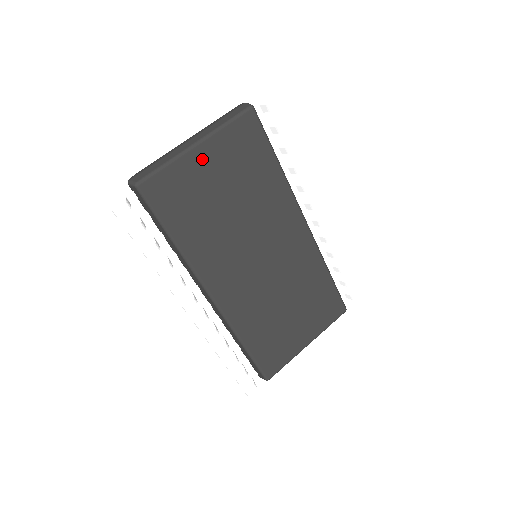
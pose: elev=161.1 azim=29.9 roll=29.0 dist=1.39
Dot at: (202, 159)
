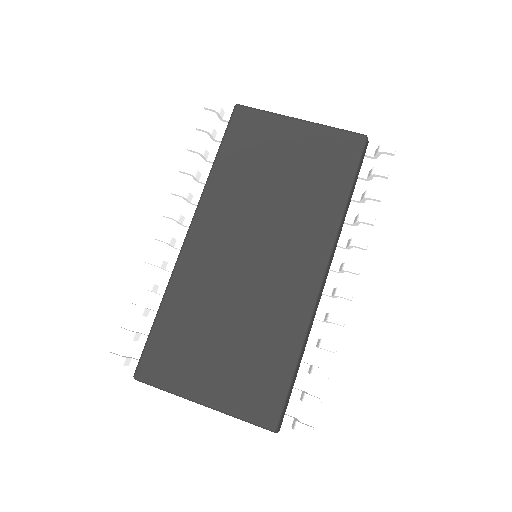
Dot at: (292, 131)
